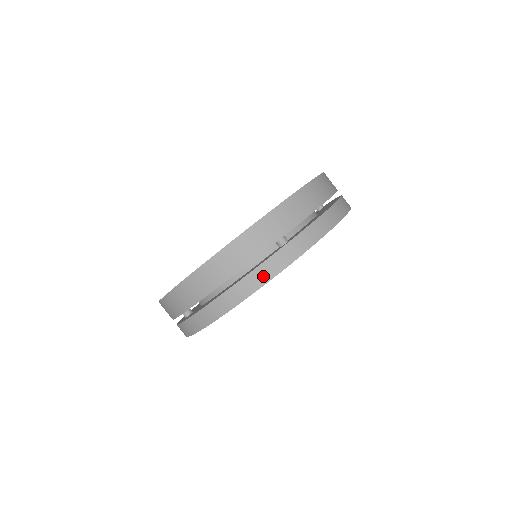
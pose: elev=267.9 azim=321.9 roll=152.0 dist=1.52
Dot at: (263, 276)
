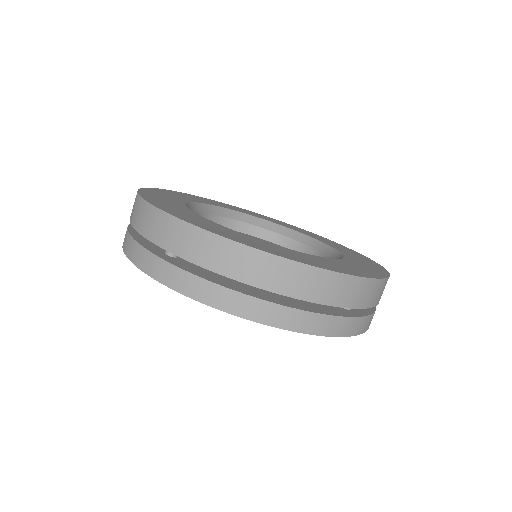
Dot at: (129, 248)
